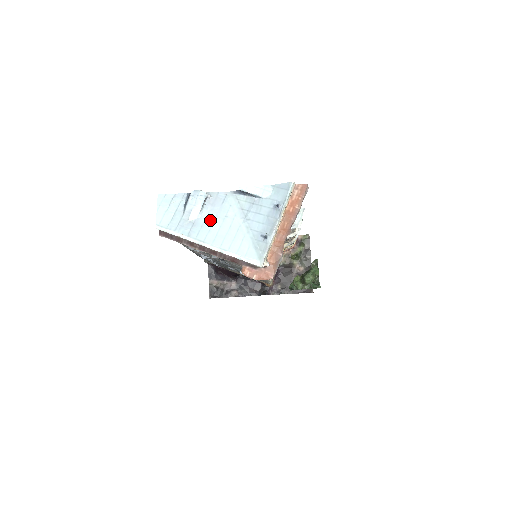
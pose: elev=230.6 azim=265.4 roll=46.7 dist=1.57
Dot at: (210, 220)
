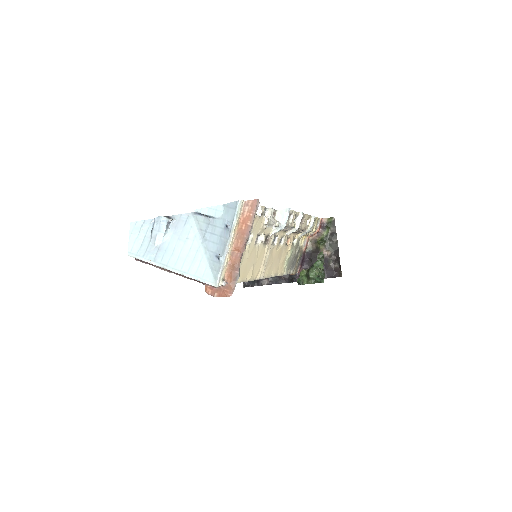
Dot at: (173, 243)
